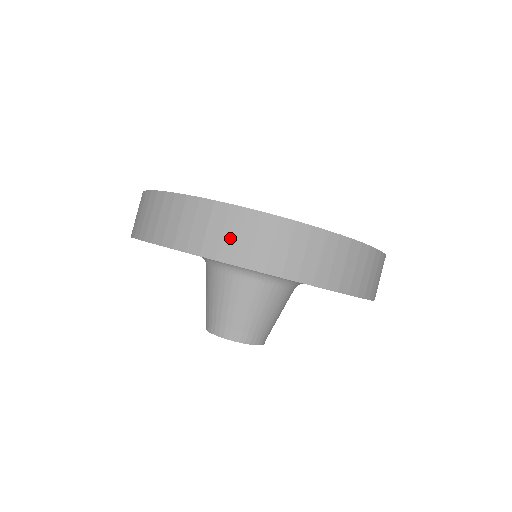
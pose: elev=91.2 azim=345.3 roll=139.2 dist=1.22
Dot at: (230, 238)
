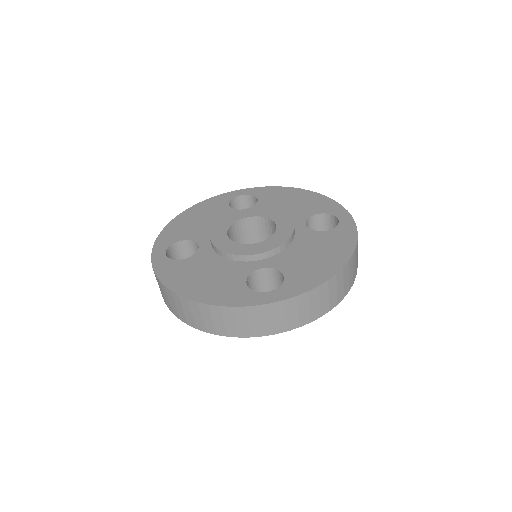
Dot at: (180, 310)
